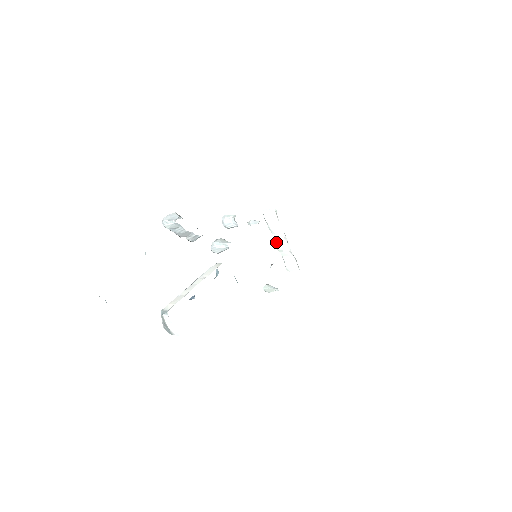
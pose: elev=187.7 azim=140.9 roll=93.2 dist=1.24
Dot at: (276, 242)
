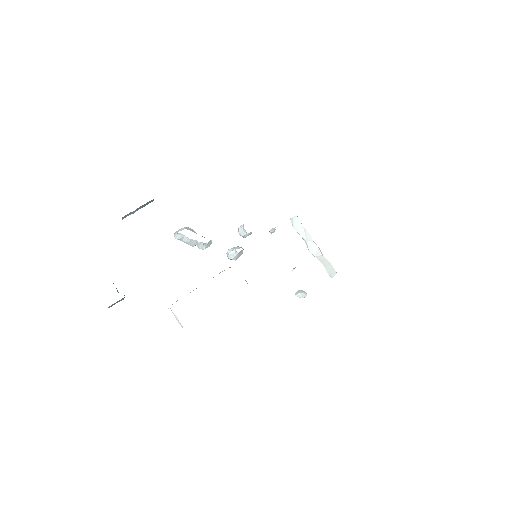
Dot at: (309, 248)
